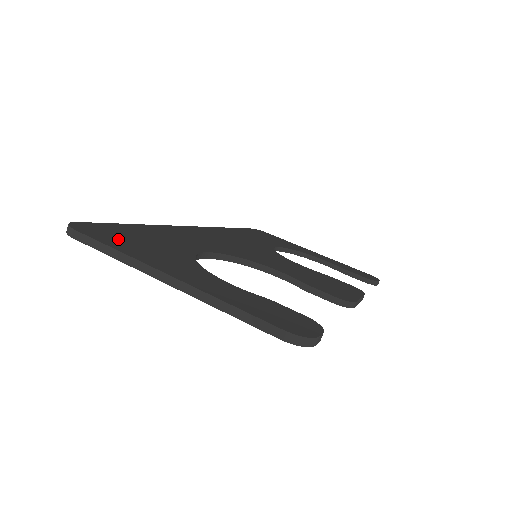
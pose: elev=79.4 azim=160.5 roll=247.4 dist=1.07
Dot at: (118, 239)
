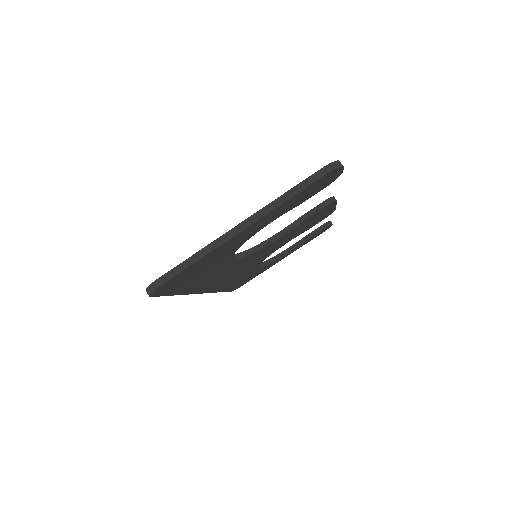
Dot at: occluded
